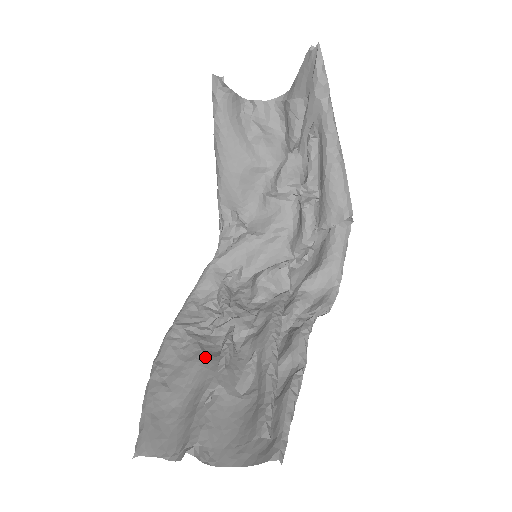
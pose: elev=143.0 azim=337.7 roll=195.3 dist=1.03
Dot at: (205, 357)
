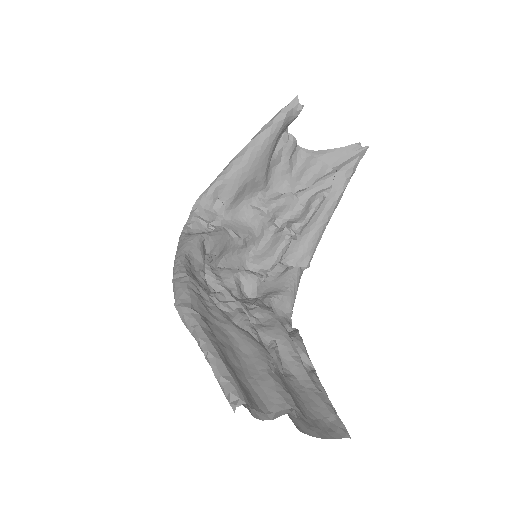
Dot at: occluded
